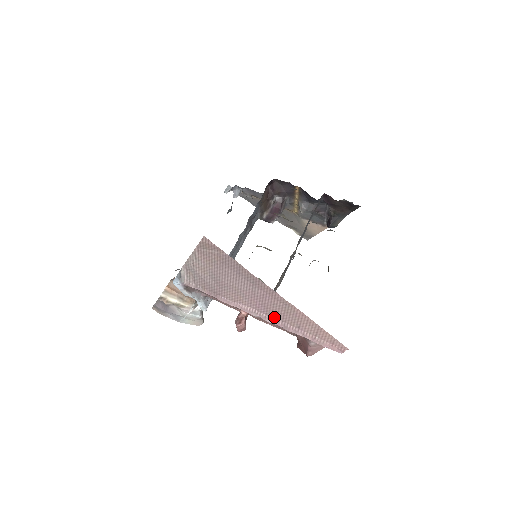
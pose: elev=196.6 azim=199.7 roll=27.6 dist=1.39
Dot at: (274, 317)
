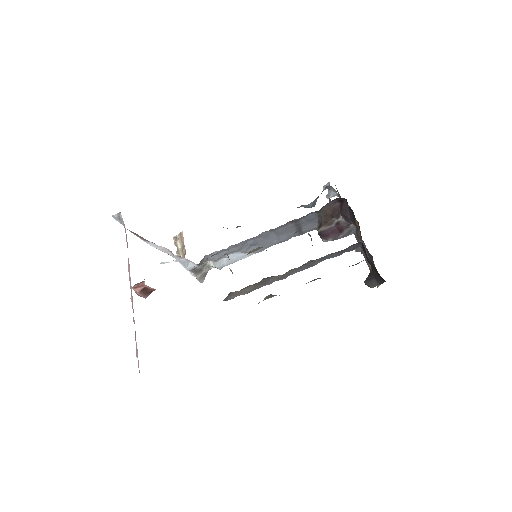
Dot at: (132, 300)
